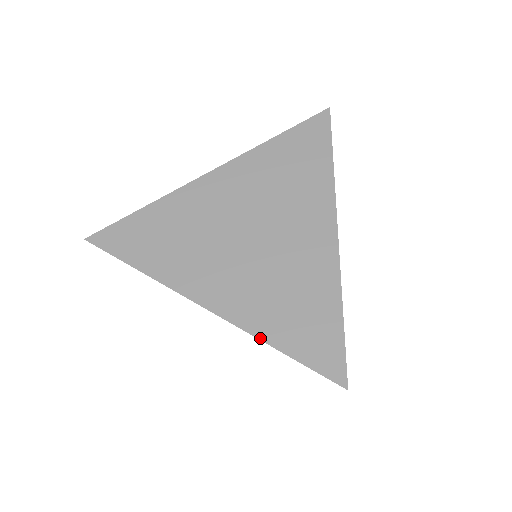
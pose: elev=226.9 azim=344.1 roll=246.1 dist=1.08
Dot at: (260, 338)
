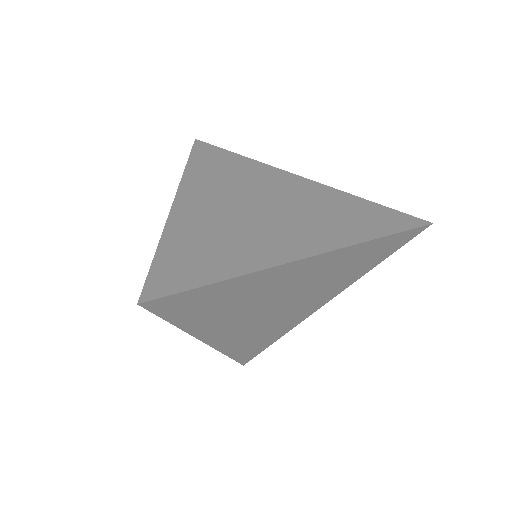
Dot at: (164, 234)
